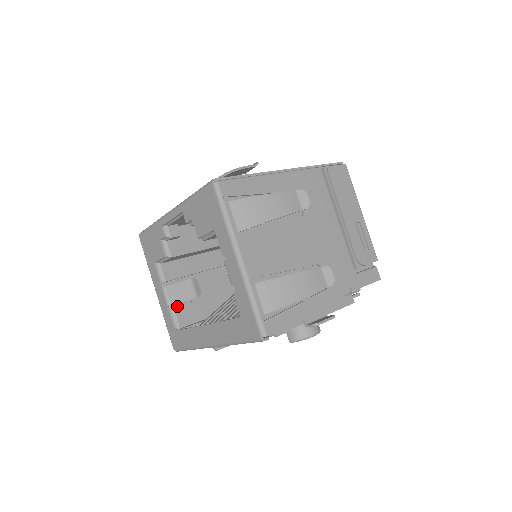
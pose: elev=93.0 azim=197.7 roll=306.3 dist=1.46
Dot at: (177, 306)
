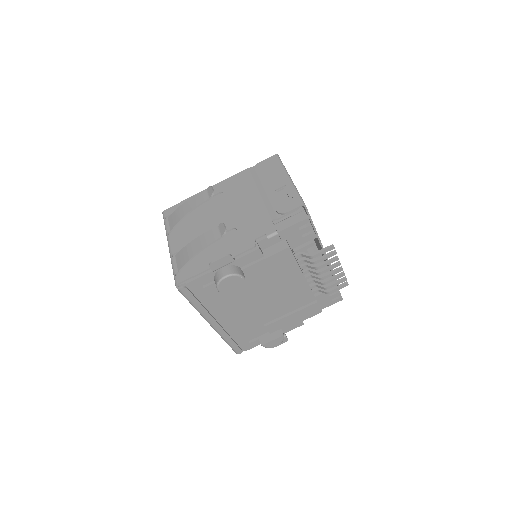
Dot at: occluded
